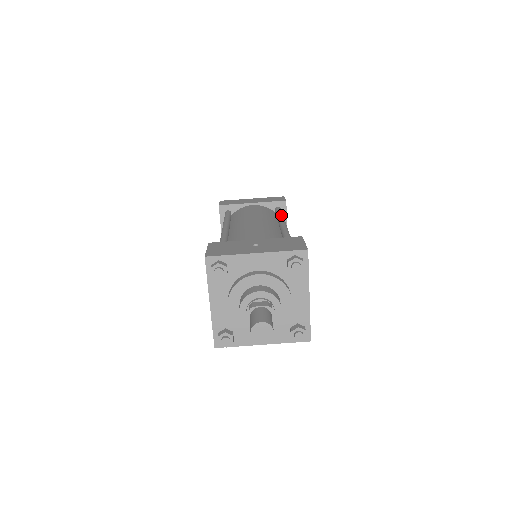
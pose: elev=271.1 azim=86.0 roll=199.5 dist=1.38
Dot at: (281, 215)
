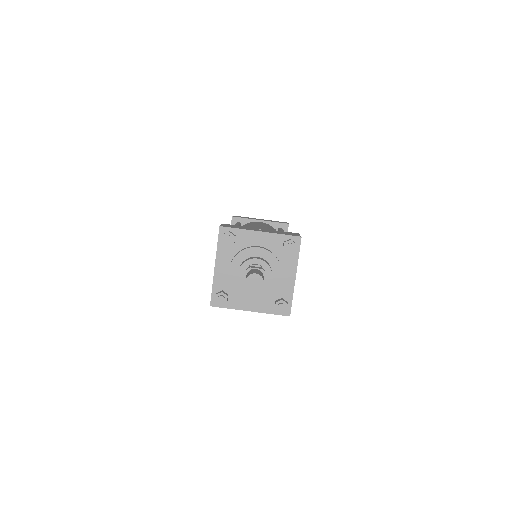
Dot at: (283, 230)
